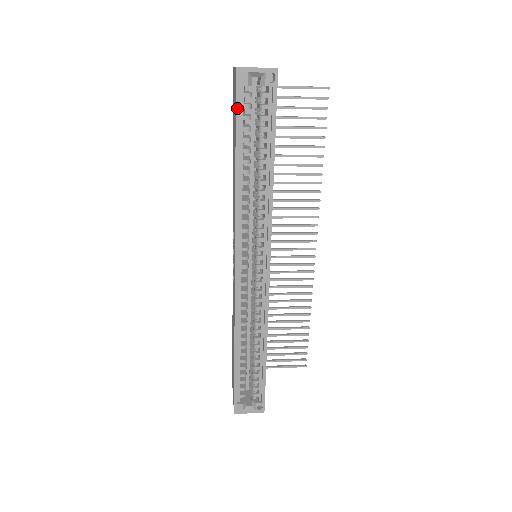
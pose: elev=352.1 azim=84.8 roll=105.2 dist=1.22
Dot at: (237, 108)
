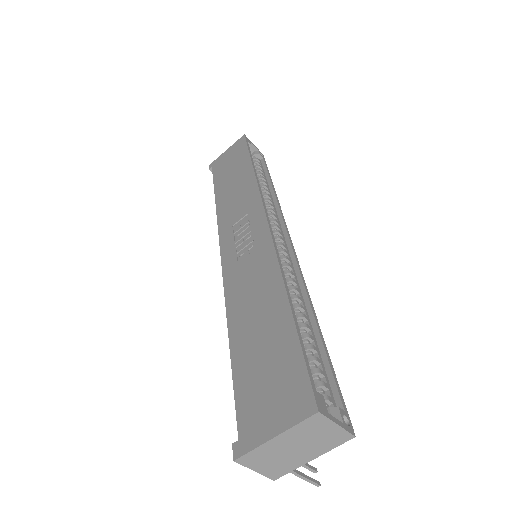
Dot at: (248, 146)
